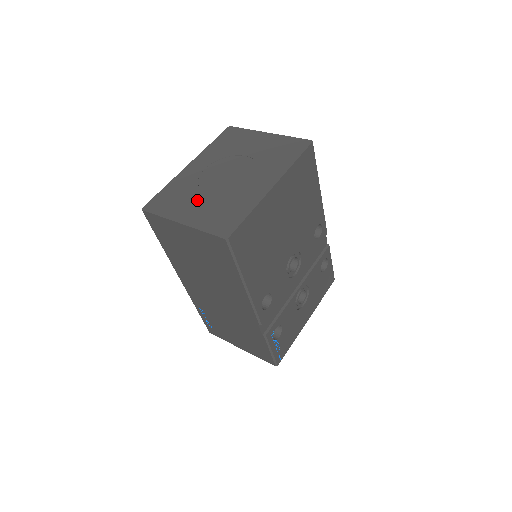
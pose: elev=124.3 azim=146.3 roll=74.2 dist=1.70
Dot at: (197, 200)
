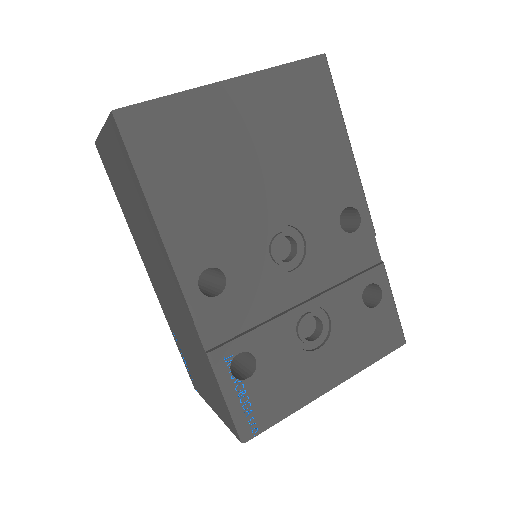
Dot at: occluded
